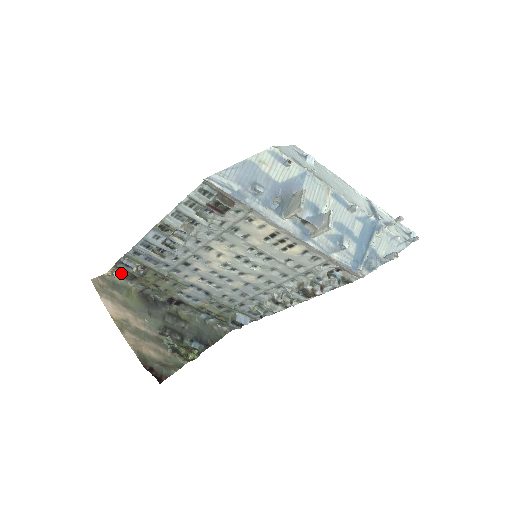
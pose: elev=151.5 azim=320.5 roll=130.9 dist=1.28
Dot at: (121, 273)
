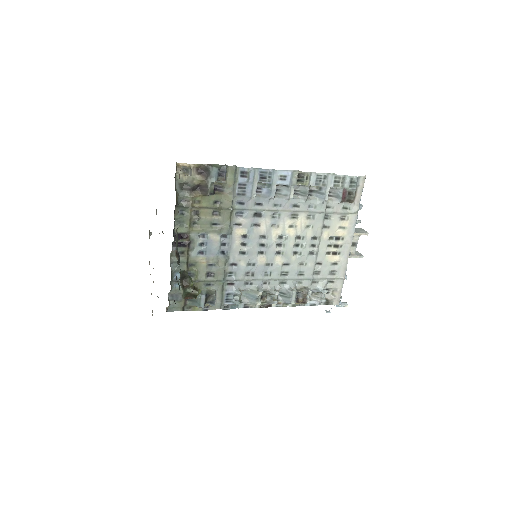
Dot at: (189, 175)
